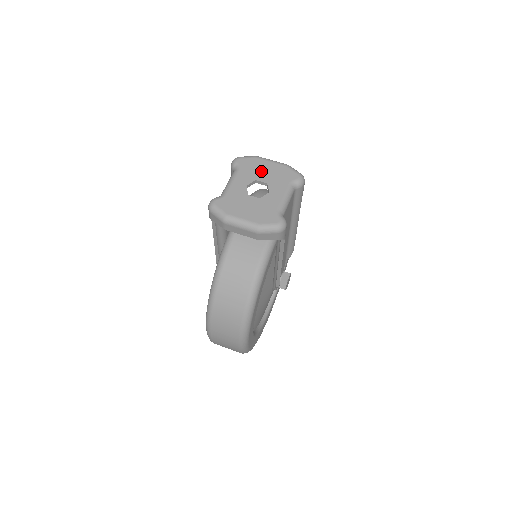
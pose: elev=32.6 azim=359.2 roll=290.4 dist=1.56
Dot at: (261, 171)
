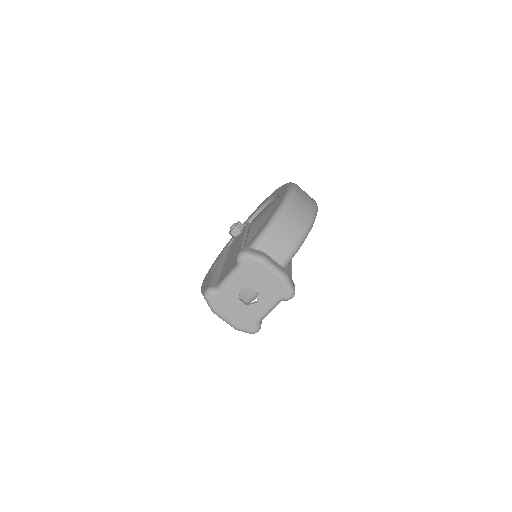
Dot at: (259, 279)
